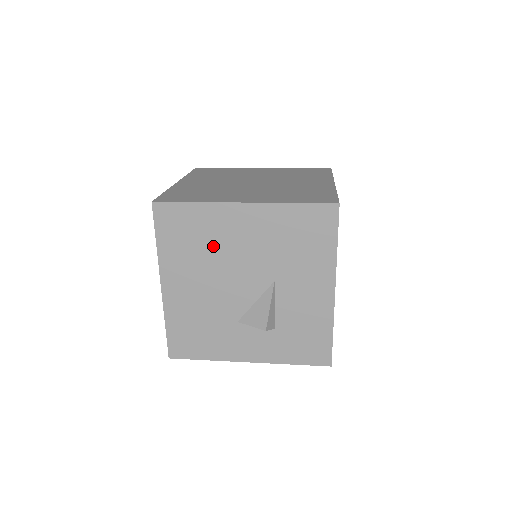
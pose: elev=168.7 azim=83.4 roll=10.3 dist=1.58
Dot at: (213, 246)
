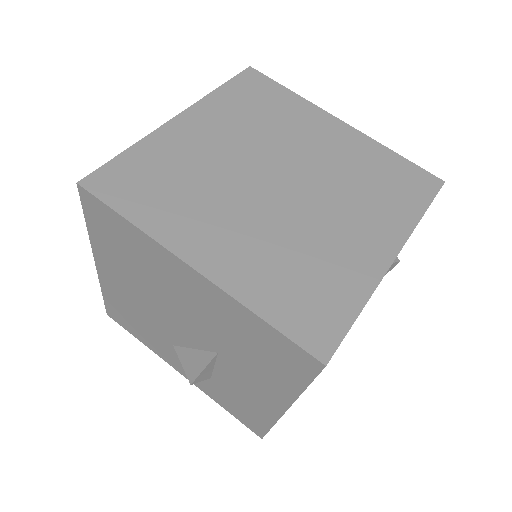
Dot at: (151, 276)
